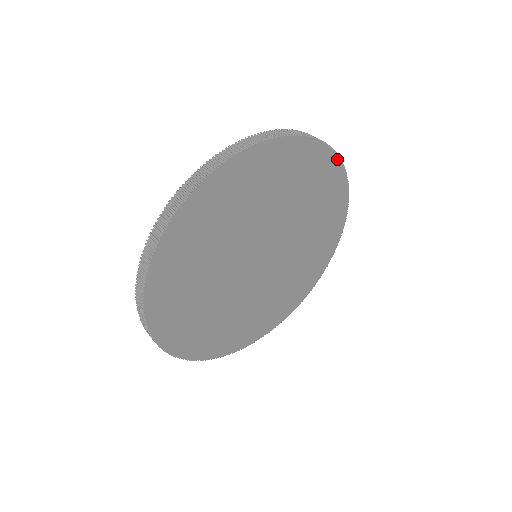
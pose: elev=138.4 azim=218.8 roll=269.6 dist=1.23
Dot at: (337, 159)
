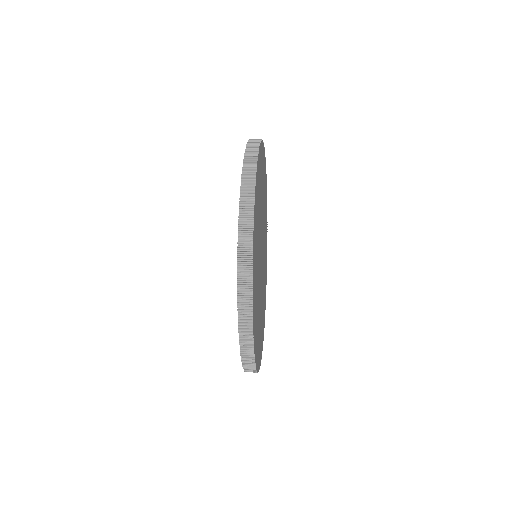
Dot at: occluded
